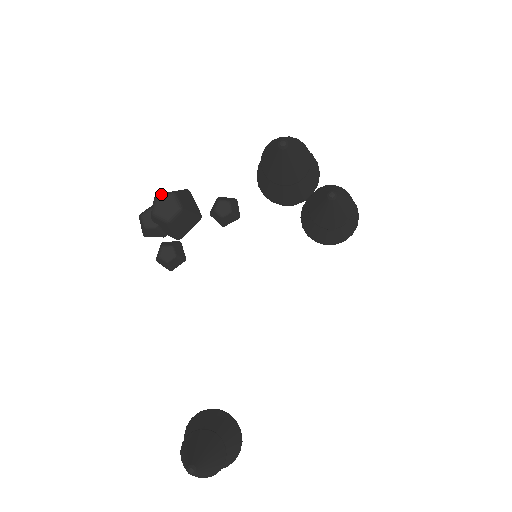
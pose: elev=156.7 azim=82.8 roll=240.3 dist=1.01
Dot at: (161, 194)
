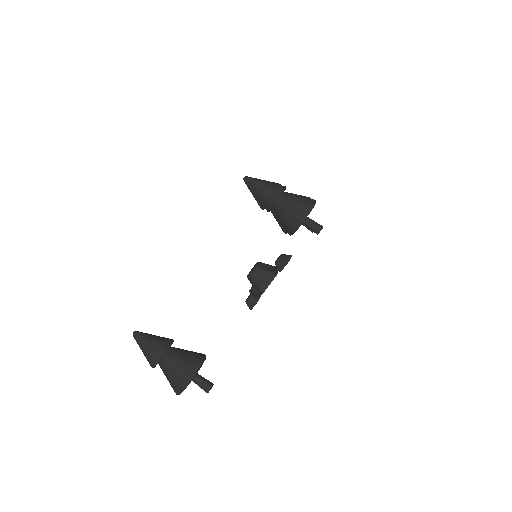
Dot at: occluded
